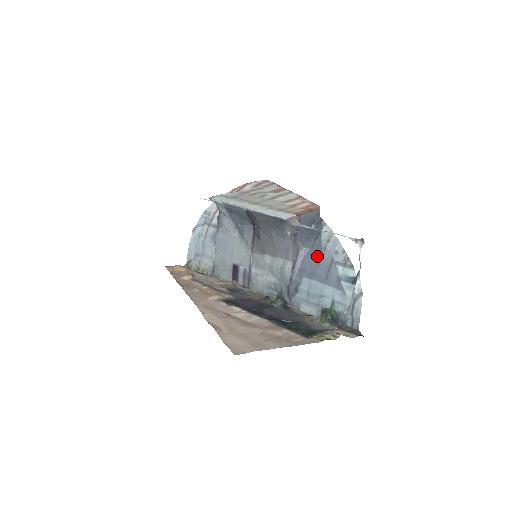
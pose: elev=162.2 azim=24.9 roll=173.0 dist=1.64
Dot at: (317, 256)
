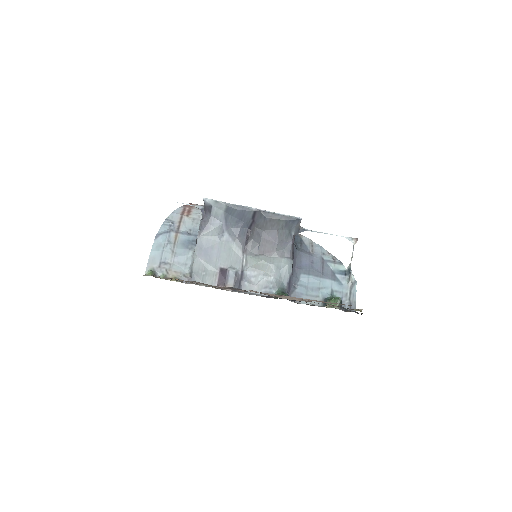
Dot at: (309, 257)
